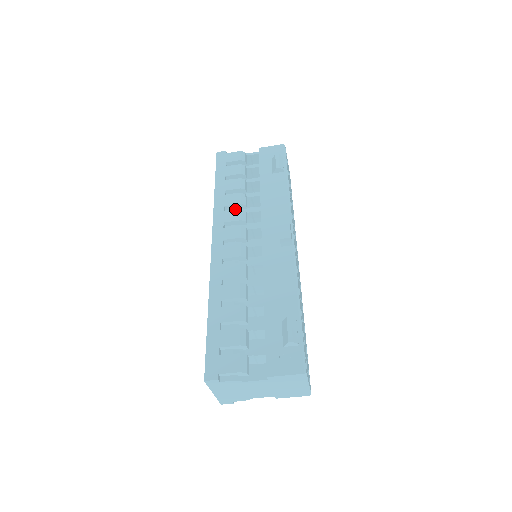
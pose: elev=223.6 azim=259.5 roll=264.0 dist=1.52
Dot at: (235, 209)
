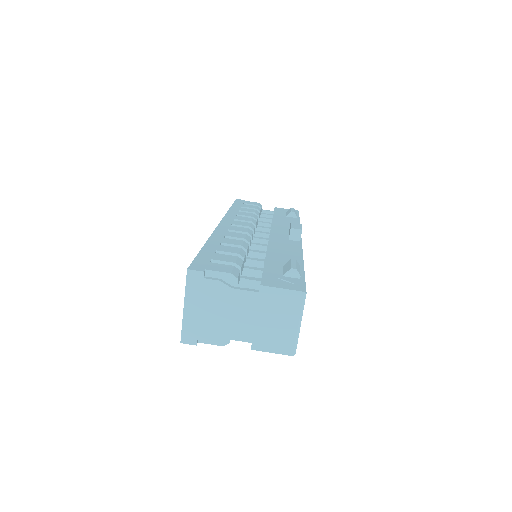
Dot at: (247, 217)
